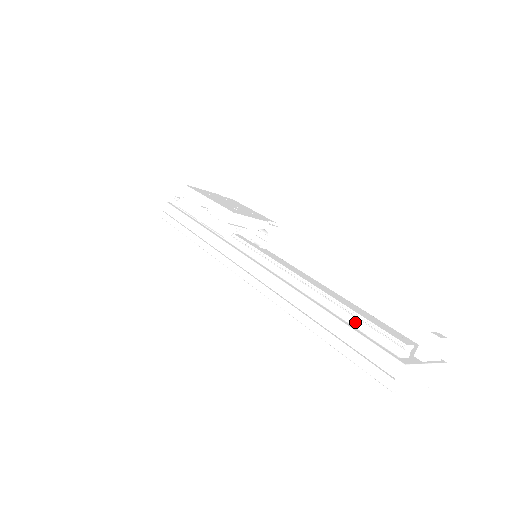
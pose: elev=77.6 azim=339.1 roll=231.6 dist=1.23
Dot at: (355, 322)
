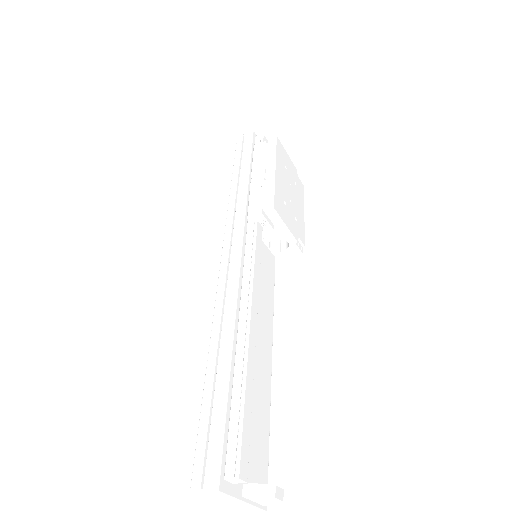
Dot at: (235, 409)
